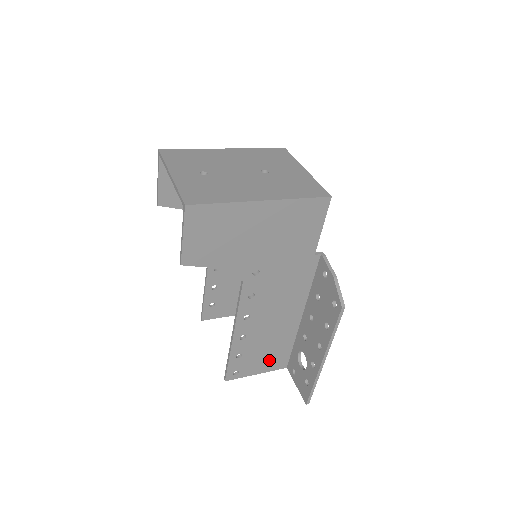
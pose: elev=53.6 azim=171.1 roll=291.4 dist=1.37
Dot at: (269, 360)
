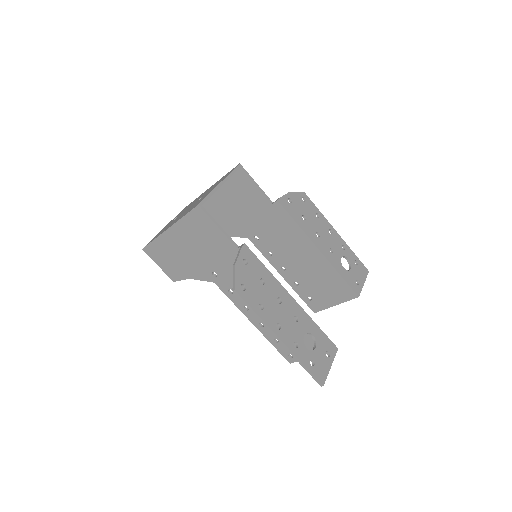
Dot at: (308, 344)
